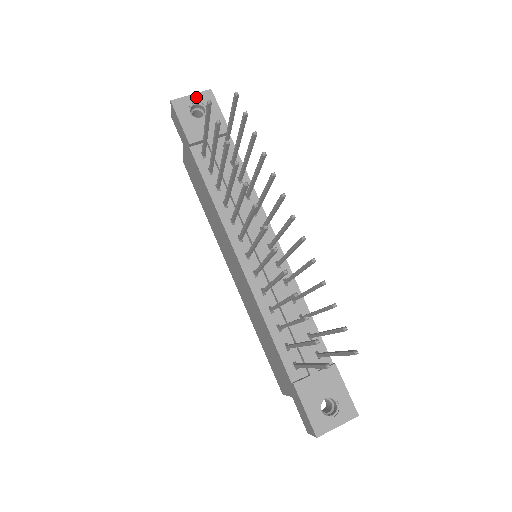
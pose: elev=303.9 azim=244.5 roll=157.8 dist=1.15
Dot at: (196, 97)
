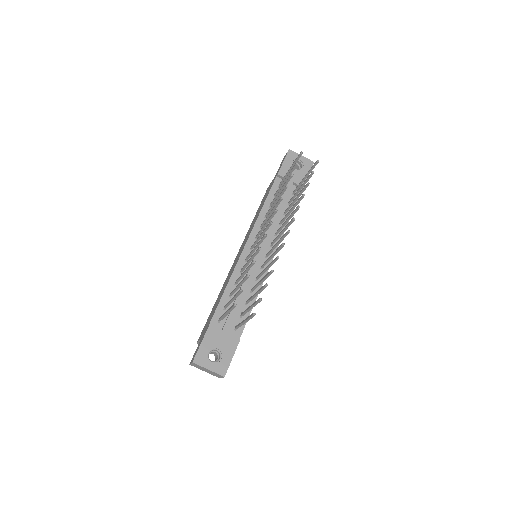
Dot at: (303, 159)
